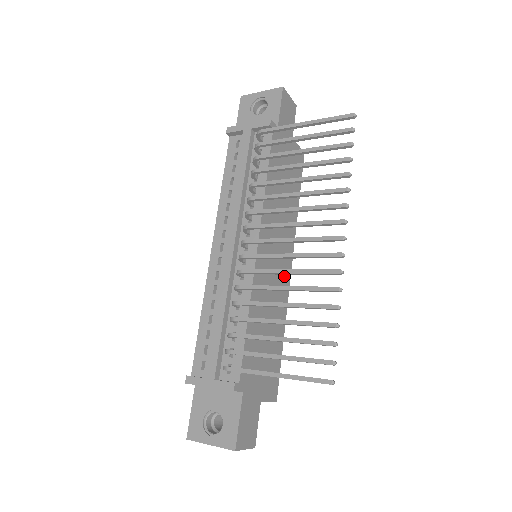
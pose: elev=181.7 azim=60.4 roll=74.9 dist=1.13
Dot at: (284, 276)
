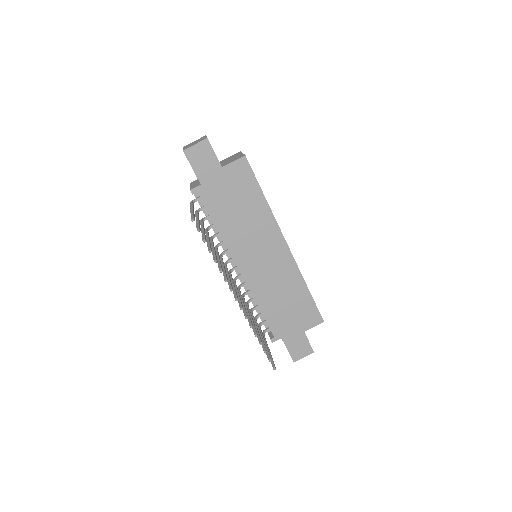
Dot at: (282, 257)
